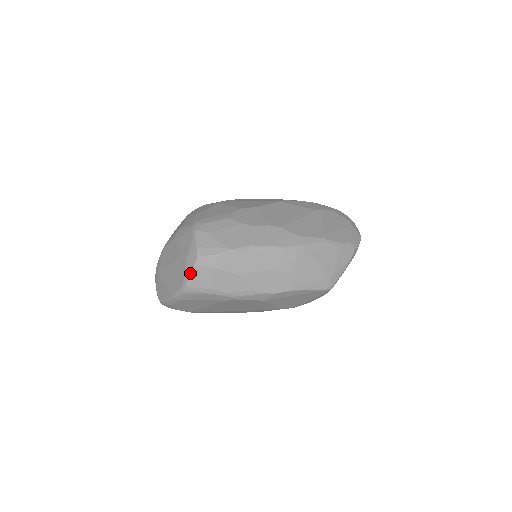
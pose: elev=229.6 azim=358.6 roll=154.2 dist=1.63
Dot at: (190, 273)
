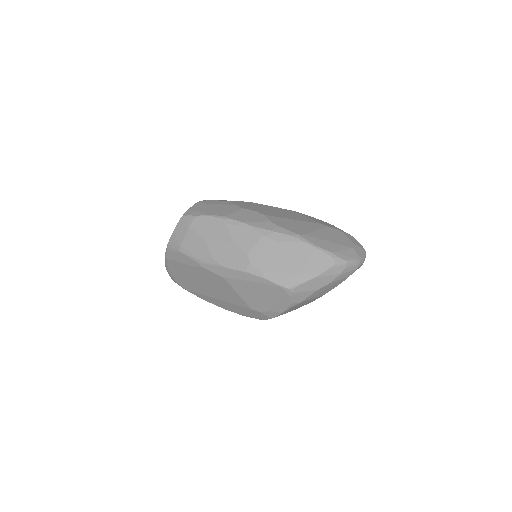
Dot at: (174, 229)
